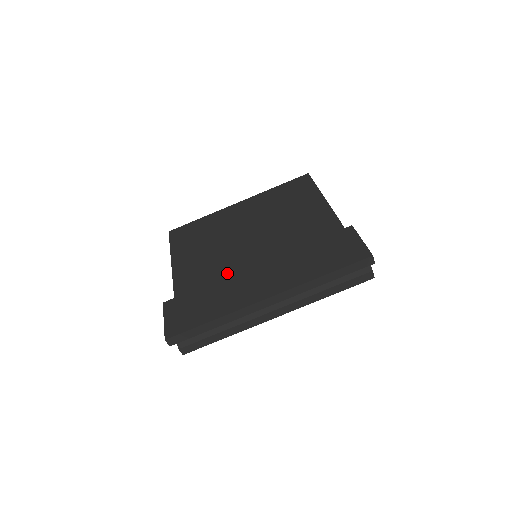
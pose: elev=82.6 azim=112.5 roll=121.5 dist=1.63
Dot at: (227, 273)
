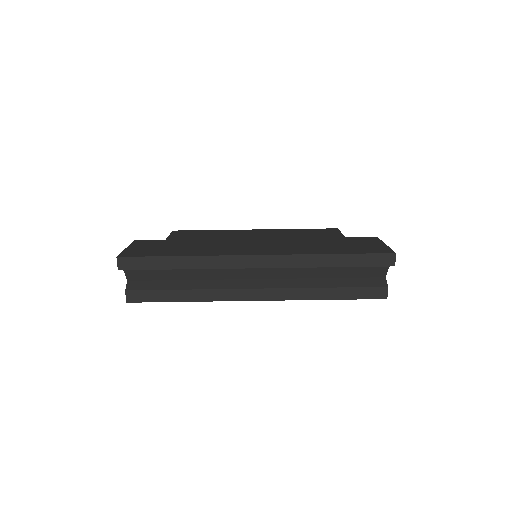
Dot at: occluded
